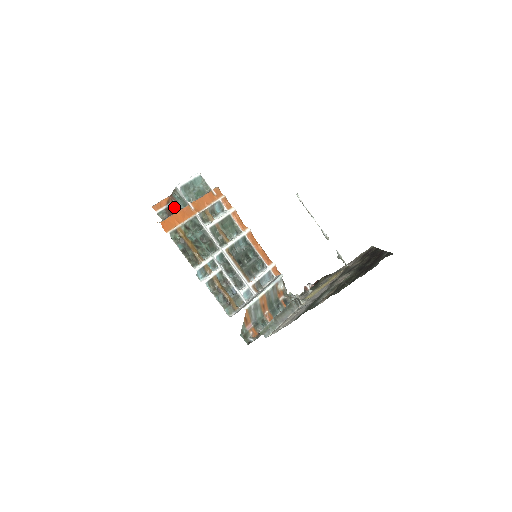
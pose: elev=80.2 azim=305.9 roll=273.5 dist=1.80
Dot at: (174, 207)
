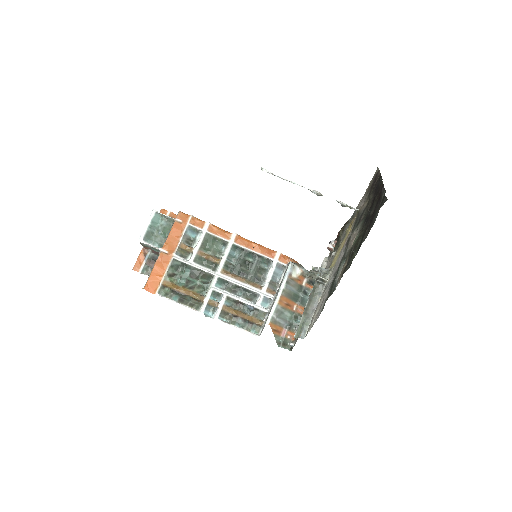
Dot at: (153, 255)
